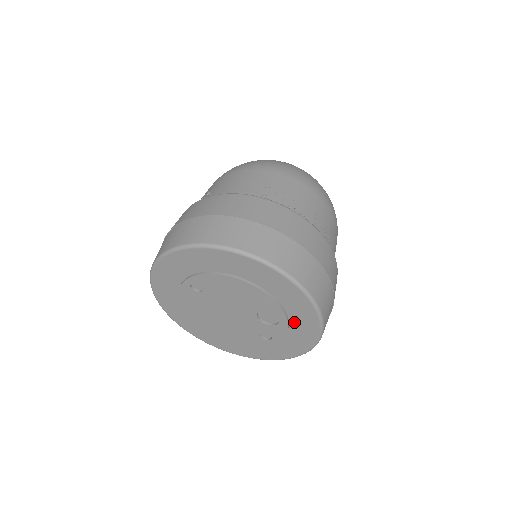
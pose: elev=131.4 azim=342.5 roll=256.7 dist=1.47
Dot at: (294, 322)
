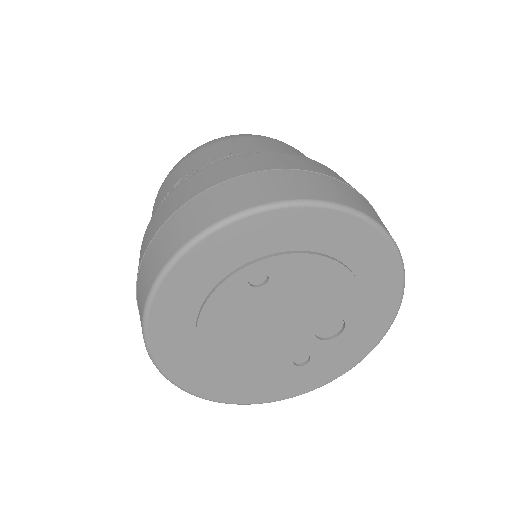
Dot at: (356, 332)
